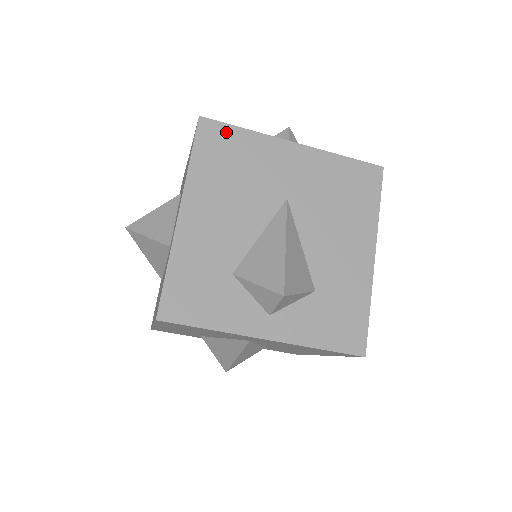
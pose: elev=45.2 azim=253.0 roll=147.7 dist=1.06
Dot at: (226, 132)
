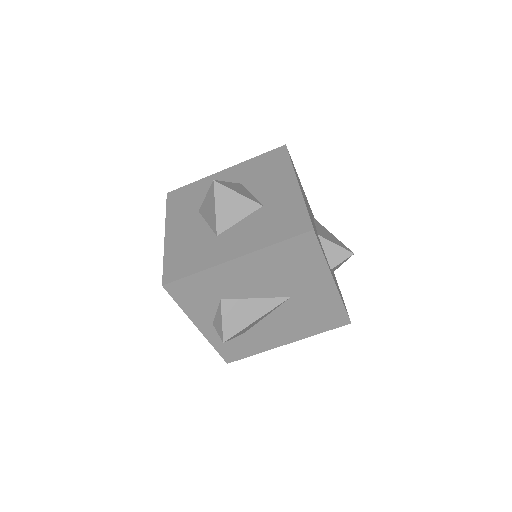
Dot at: (313, 248)
